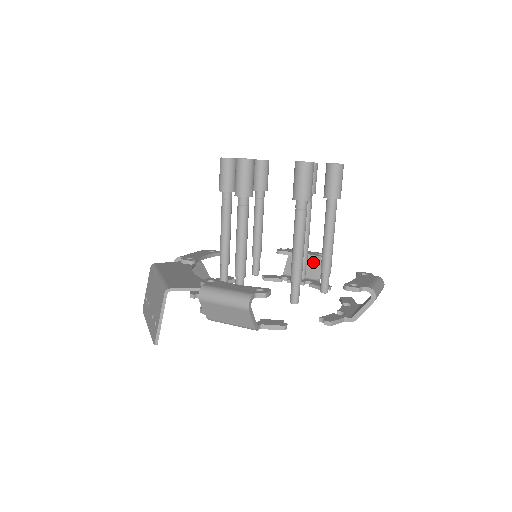
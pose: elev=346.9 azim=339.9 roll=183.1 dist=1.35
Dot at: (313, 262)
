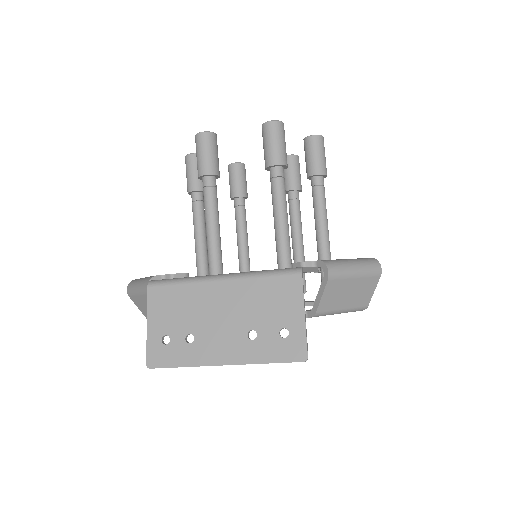
Dot at: occluded
